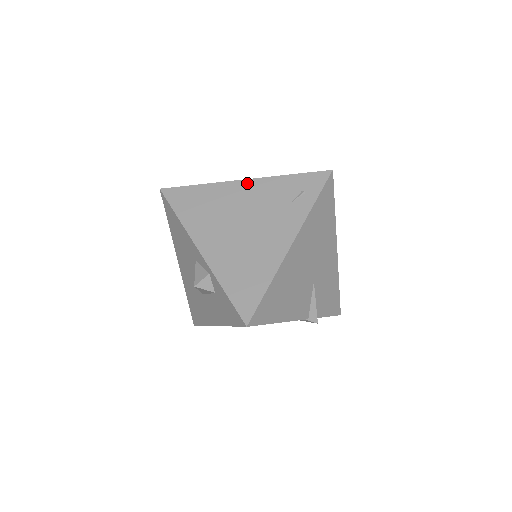
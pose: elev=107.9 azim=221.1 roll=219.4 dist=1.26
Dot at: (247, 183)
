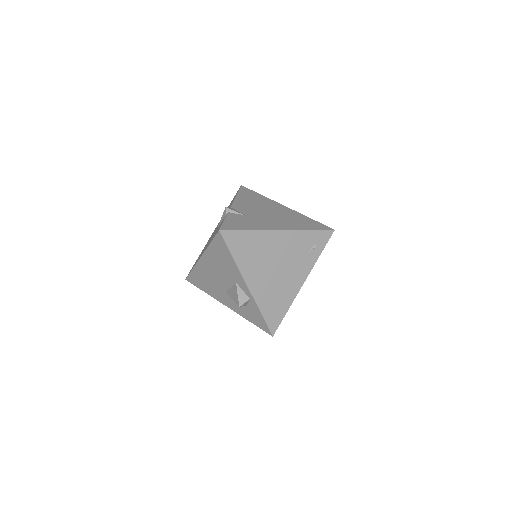
Dot at: (282, 234)
